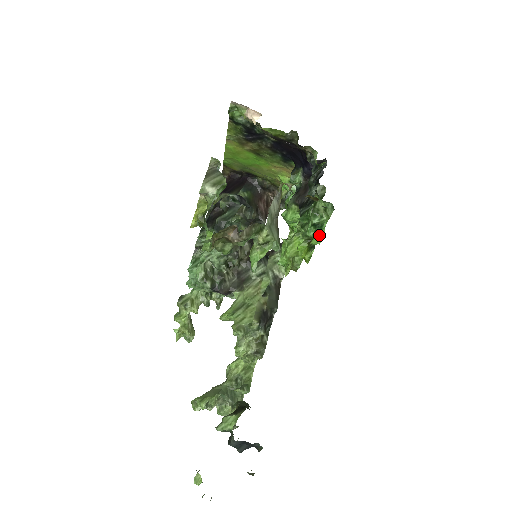
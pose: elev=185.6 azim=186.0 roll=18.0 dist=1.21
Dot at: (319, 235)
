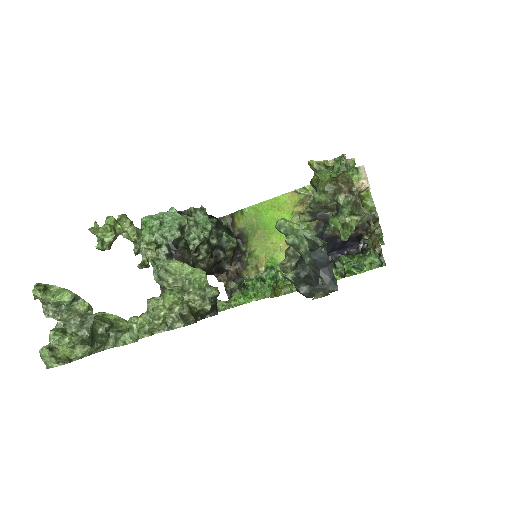
Dot at: (358, 271)
